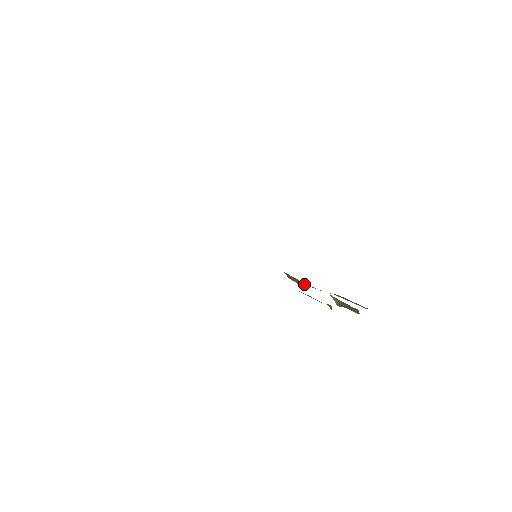
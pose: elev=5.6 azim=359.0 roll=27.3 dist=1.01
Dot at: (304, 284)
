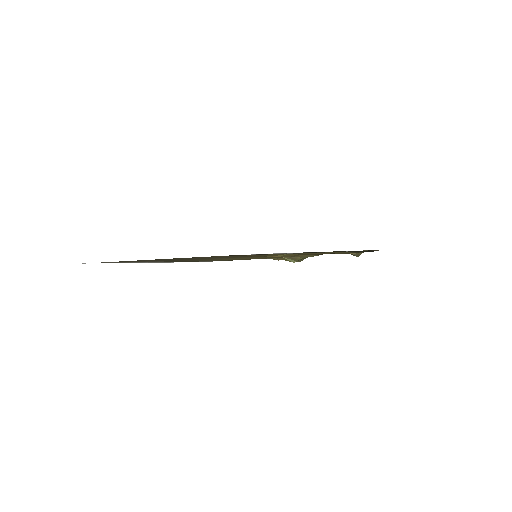
Dot at: occluded
